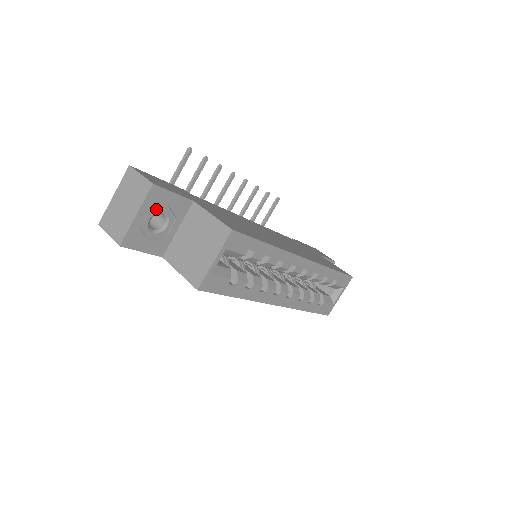
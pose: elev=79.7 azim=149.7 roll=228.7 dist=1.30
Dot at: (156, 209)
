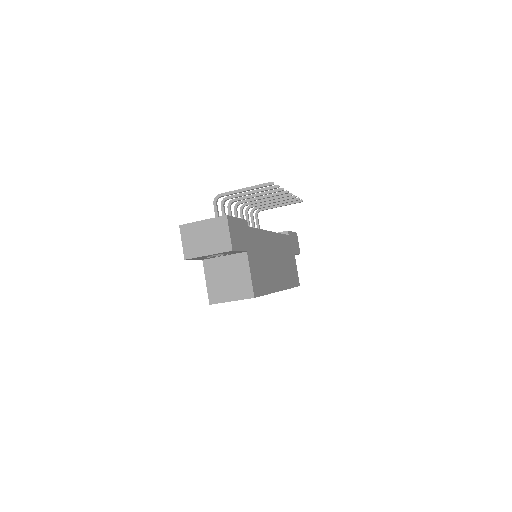
Dot at: (222, 253)
